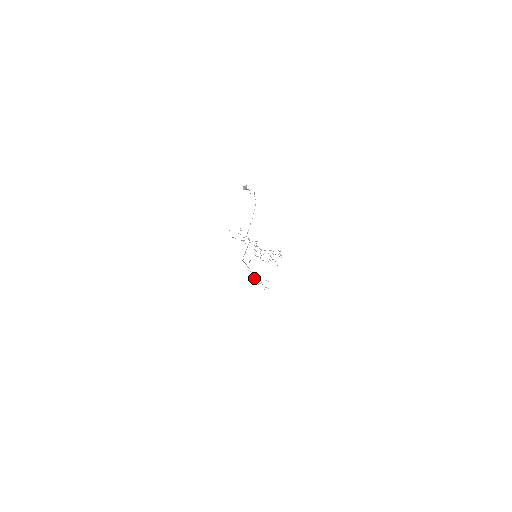
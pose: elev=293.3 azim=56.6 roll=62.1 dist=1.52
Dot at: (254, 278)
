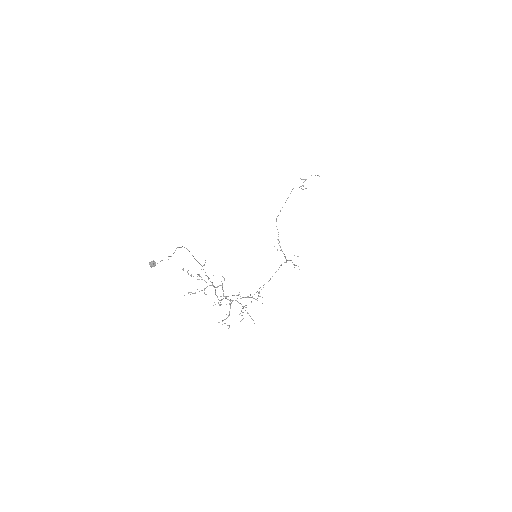
Dot at: (259, 288)
